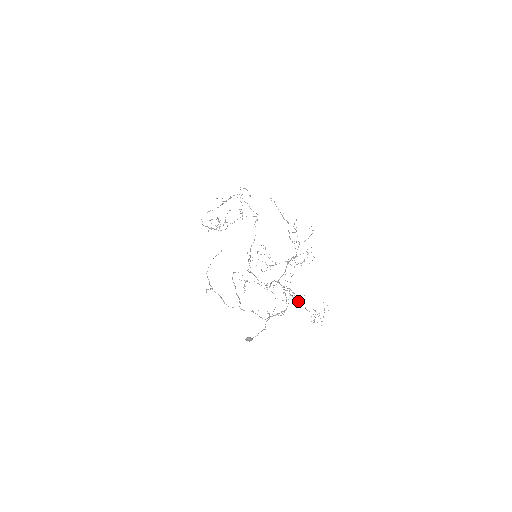
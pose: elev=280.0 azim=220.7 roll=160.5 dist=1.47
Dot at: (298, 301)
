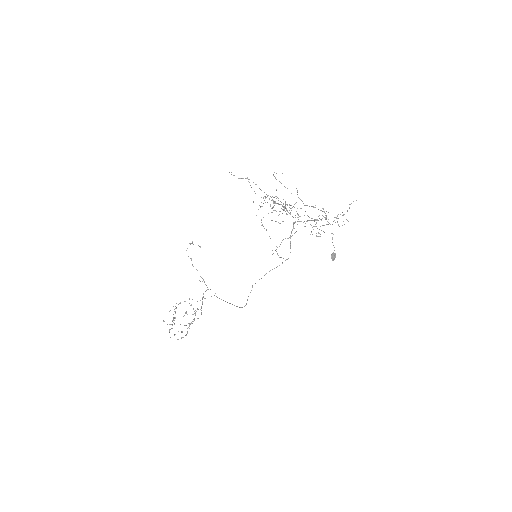
Dot at: occluded
